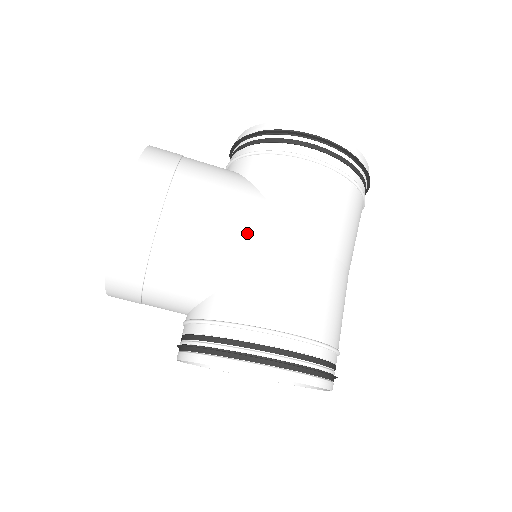
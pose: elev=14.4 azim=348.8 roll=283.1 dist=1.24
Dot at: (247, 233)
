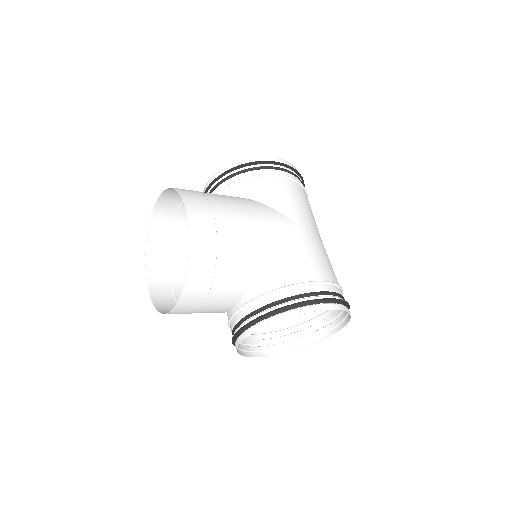
Dot at: (270, 226)
